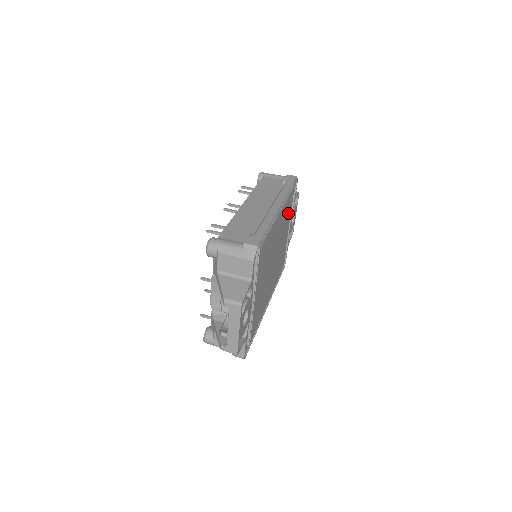
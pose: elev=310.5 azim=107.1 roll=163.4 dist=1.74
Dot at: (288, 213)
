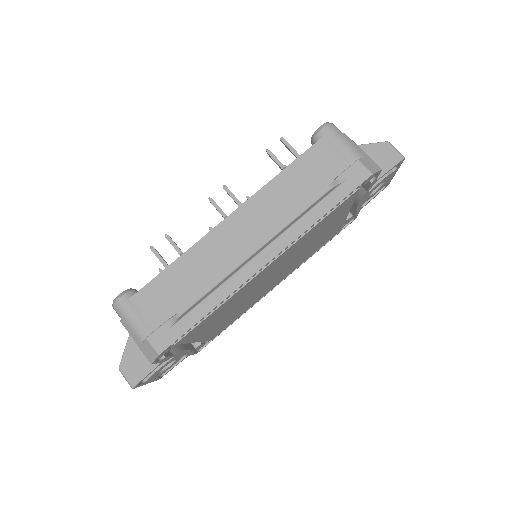
Dot at: (334, 217)
